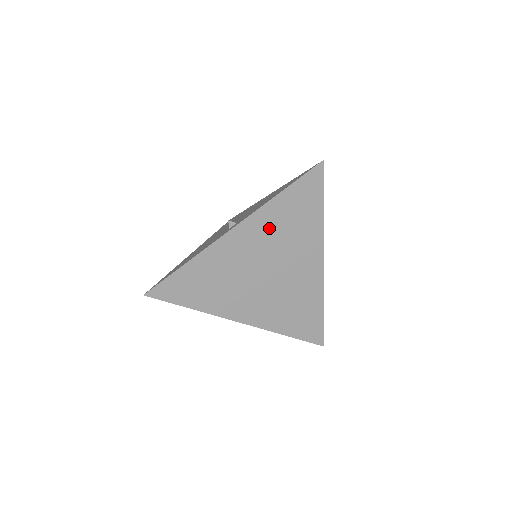
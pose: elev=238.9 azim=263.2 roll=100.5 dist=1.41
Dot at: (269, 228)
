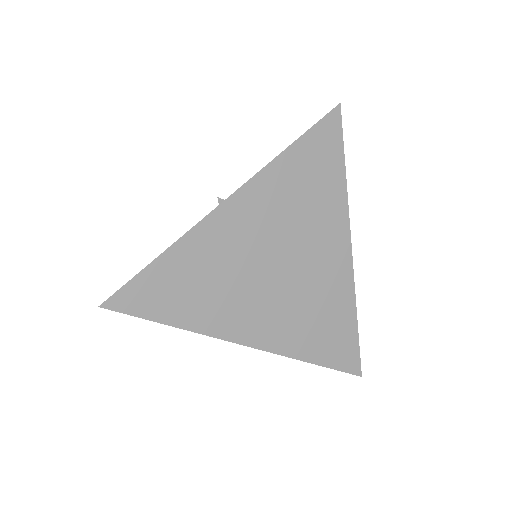
Dot at: (277, 199)
